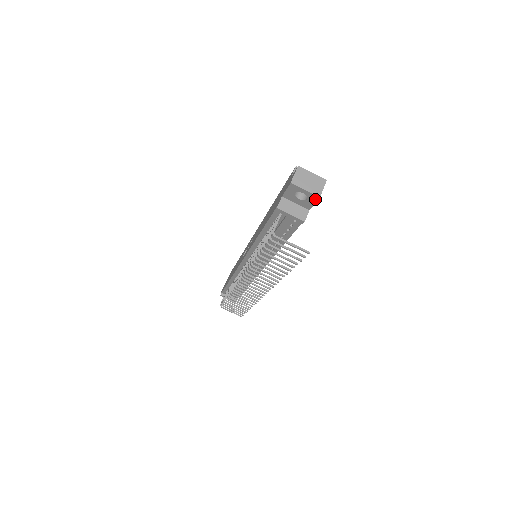
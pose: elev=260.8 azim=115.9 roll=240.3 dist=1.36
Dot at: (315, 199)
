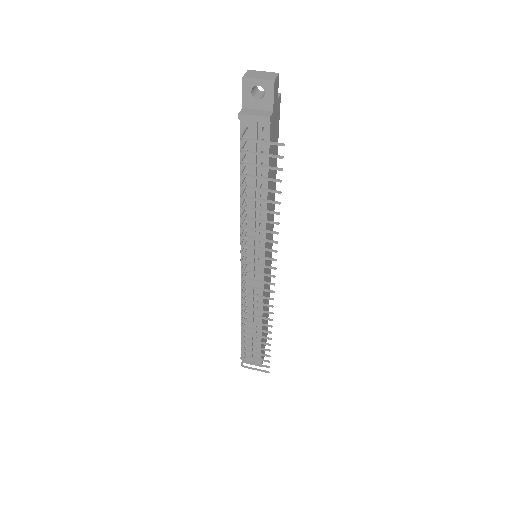
Dot at: (271, 87)
